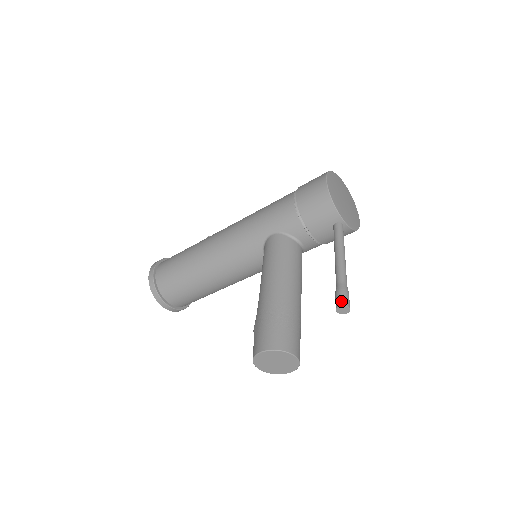
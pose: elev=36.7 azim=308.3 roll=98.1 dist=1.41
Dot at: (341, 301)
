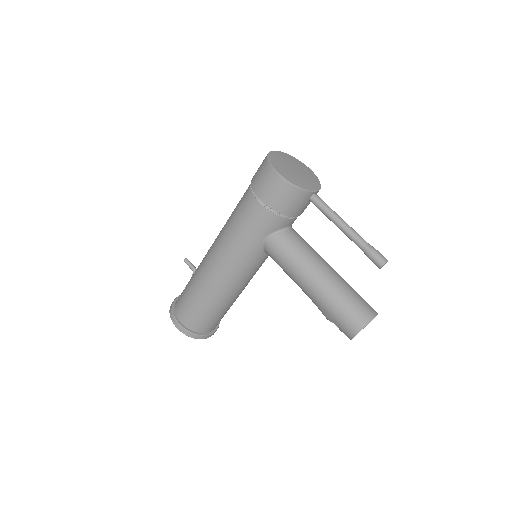
Dot at: (380, 262)
